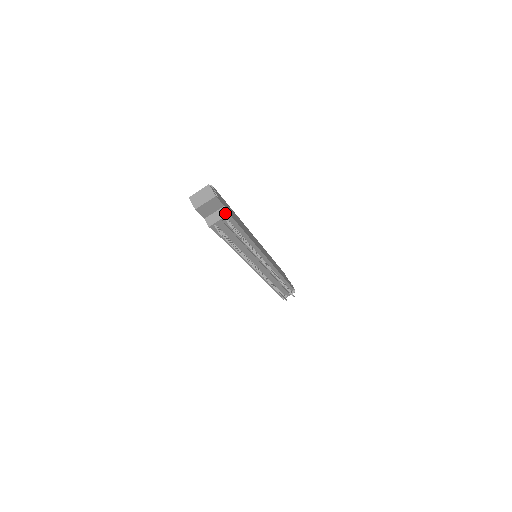
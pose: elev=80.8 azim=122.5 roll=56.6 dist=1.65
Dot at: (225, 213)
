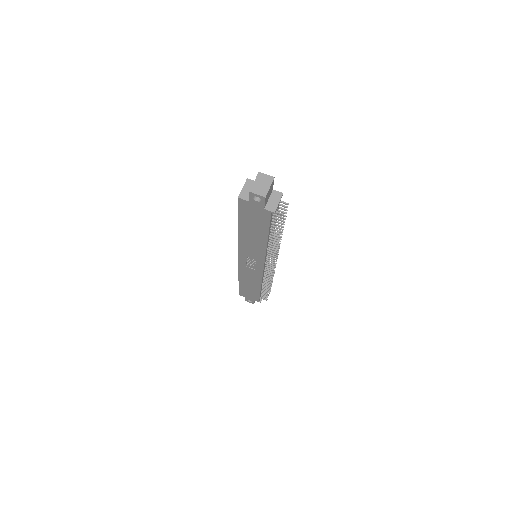
Dot at: (279, 194)
